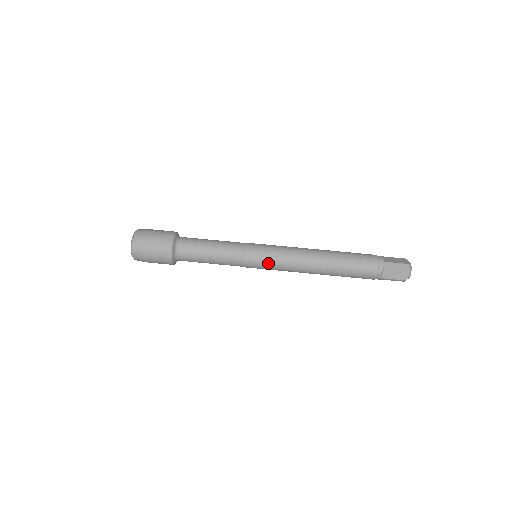
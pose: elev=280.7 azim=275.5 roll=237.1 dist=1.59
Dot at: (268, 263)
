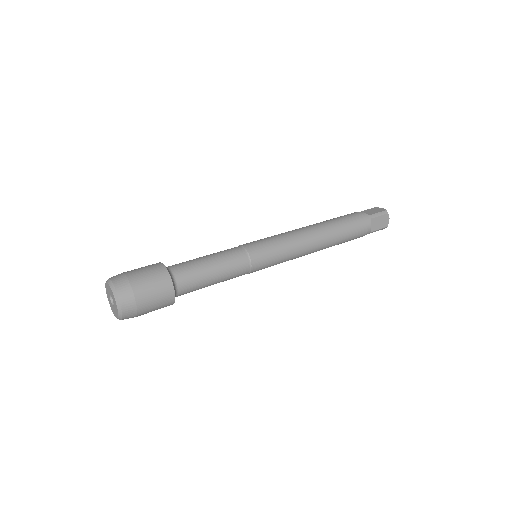
Dot at: (276, 258)
